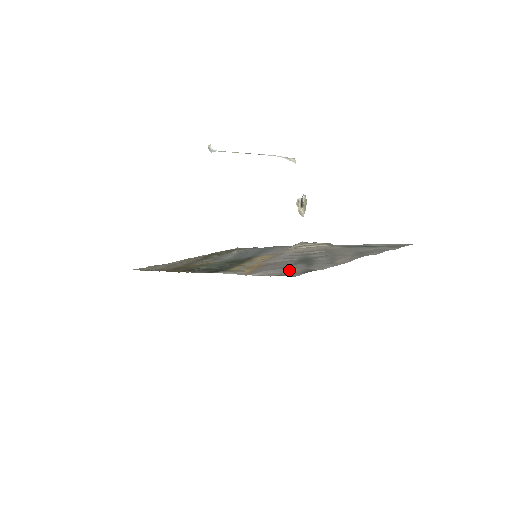
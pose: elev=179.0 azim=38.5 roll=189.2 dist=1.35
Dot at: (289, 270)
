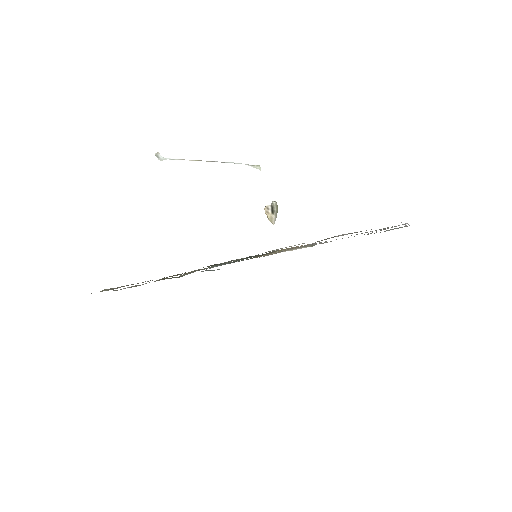
Dot at: occluded
